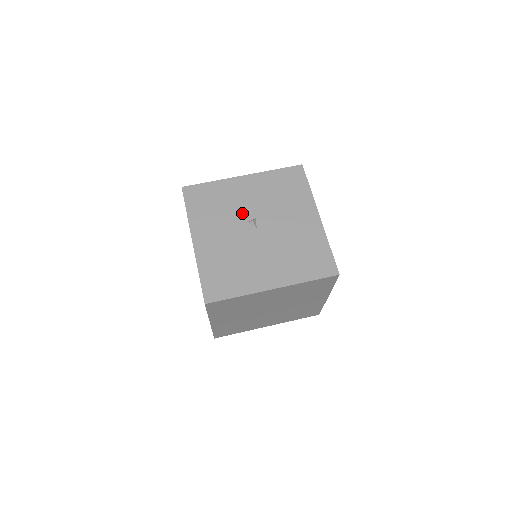
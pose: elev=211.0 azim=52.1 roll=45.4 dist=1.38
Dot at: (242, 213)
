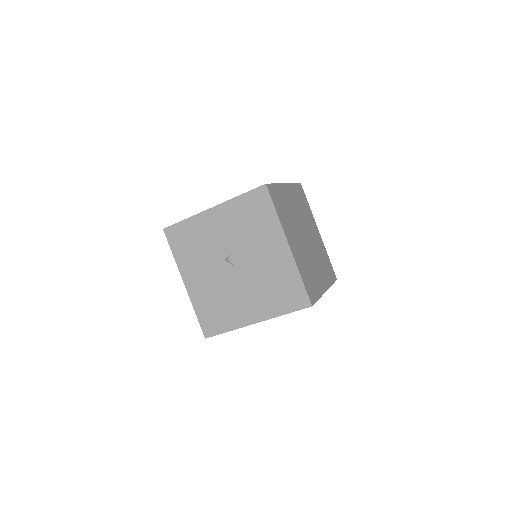
Dot at: (218, 250)
